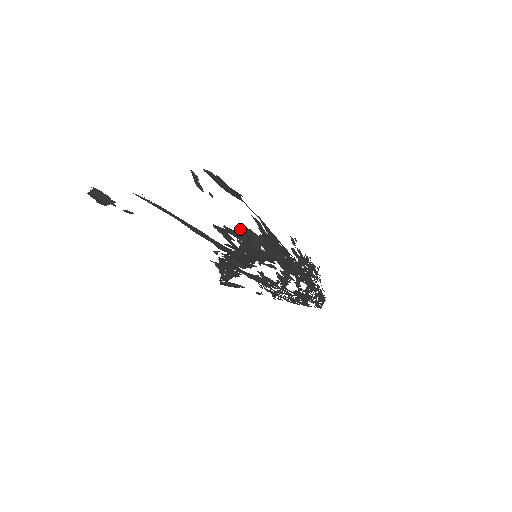
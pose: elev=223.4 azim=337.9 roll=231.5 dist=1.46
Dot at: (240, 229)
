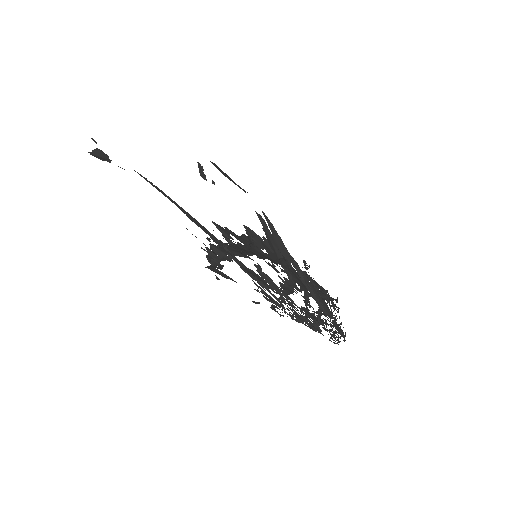
Dot at: (243, 235)
